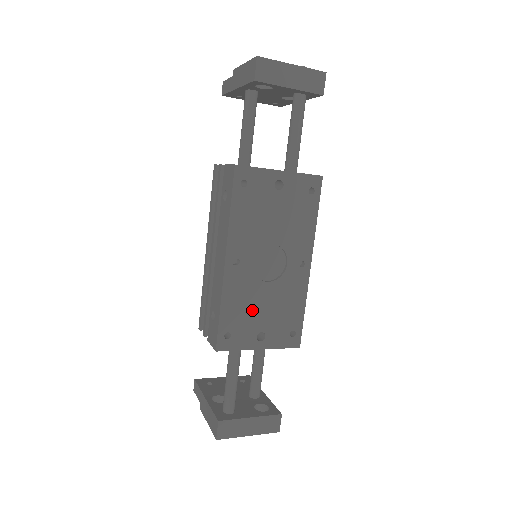
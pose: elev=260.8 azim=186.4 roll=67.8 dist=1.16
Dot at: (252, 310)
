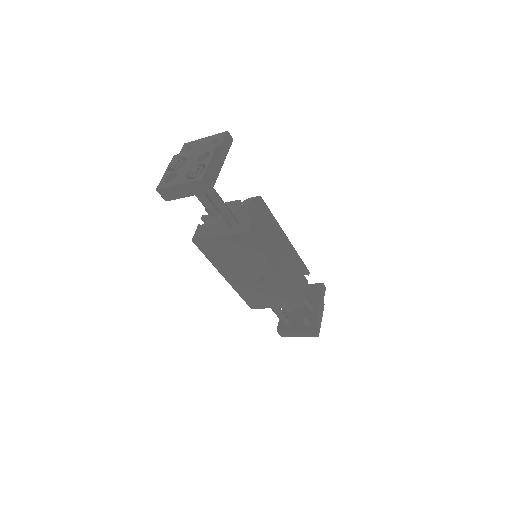
Dot at: (257, 294)
